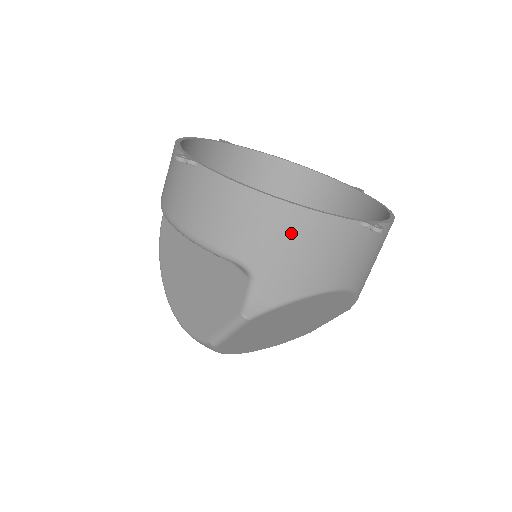
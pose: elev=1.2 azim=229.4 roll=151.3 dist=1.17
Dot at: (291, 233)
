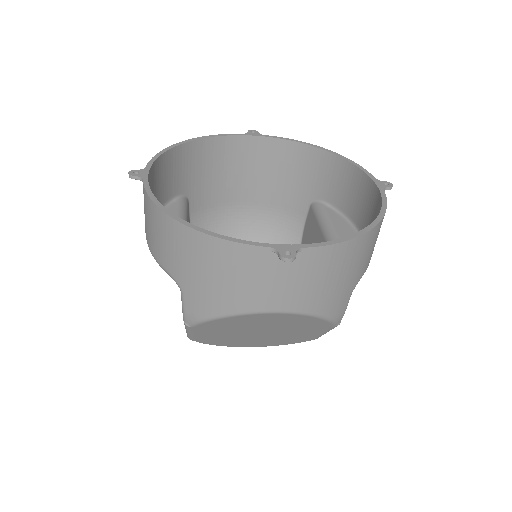
Dot at: (197, 255)
